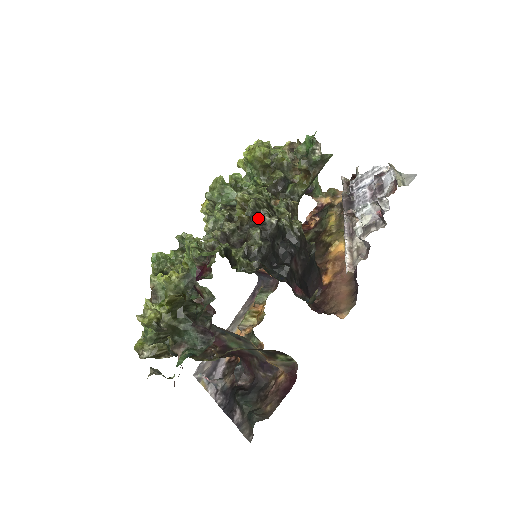
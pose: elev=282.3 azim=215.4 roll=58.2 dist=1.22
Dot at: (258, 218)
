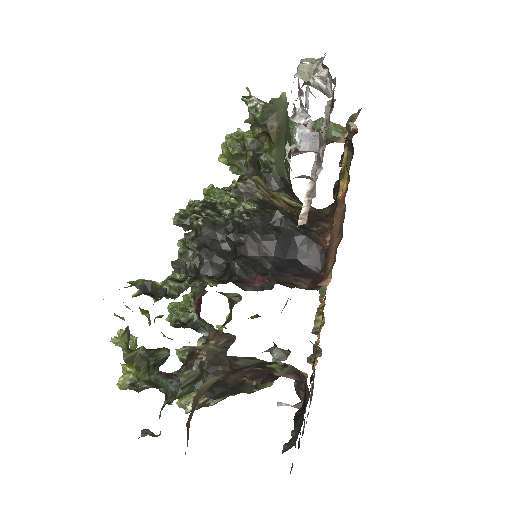
Dot at: (193, 228)
